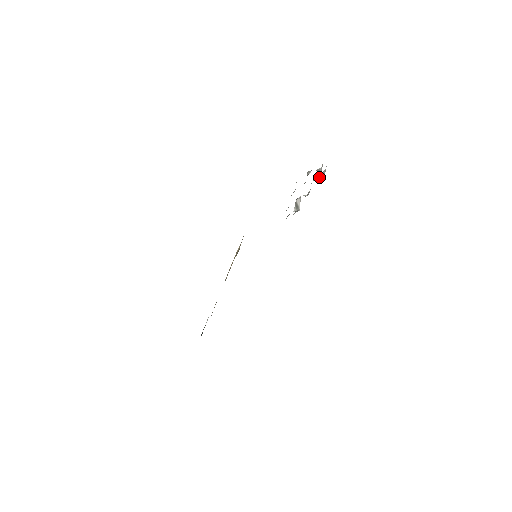
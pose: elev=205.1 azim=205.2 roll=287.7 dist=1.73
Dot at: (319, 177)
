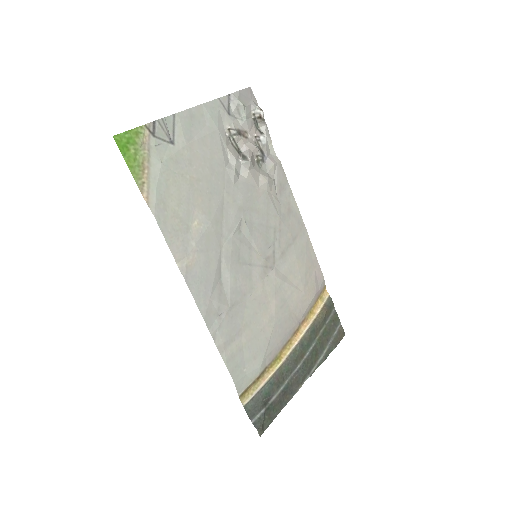
Dot at: (233, 106)
